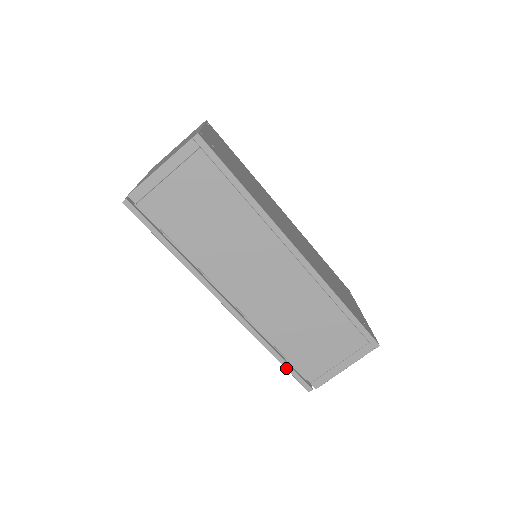
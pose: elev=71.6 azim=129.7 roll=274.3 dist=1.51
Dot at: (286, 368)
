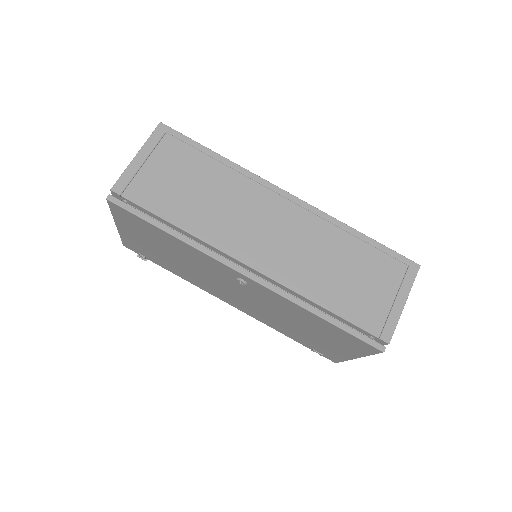
Dot at: (343, 329)
